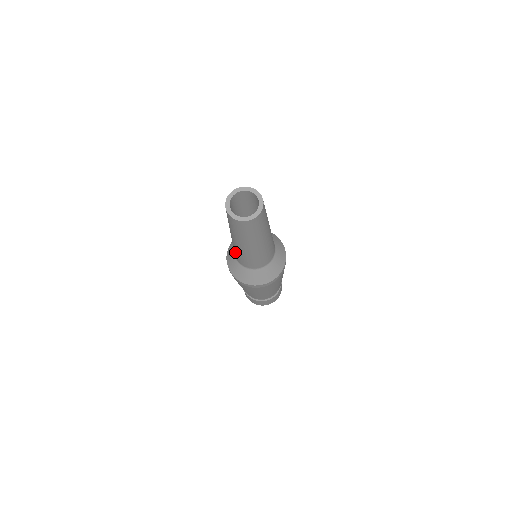
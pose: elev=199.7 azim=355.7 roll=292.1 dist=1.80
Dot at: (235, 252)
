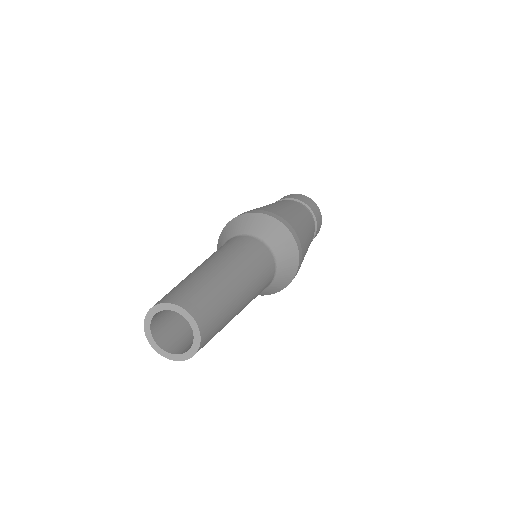
Dot at: occluded
